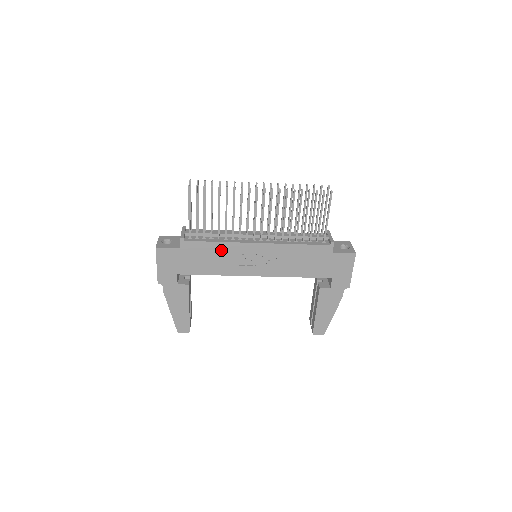
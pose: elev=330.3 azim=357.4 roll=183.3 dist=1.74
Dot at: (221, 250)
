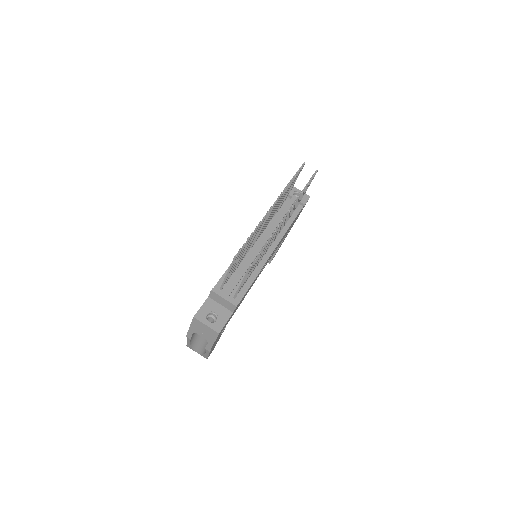
Dot at: occluded
